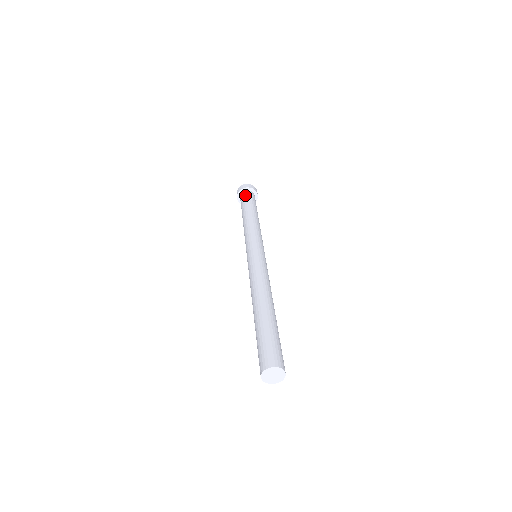
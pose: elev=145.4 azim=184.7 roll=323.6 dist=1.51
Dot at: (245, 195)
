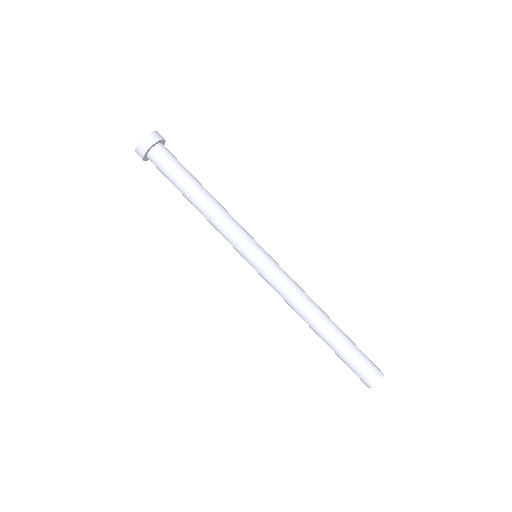
Dot at: (158, 162)
